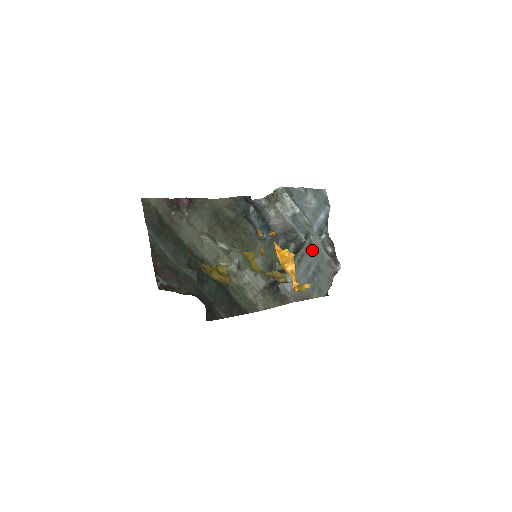
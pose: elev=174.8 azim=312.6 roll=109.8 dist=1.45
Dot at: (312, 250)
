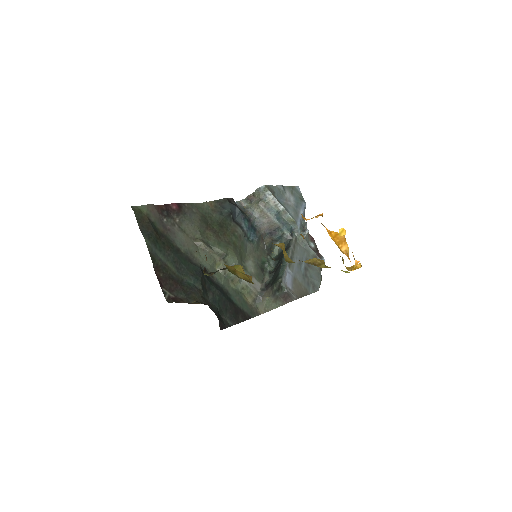
Dot at: (299, 247)
